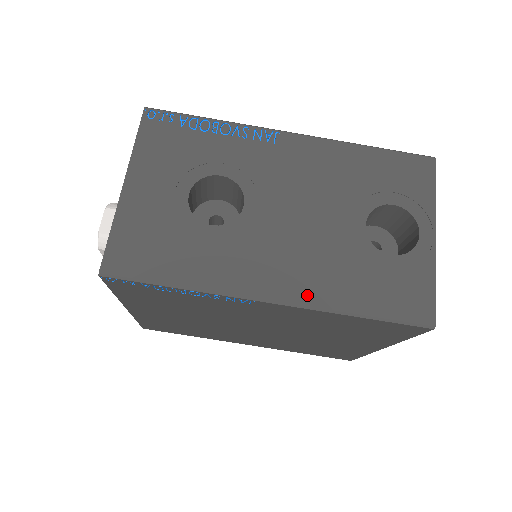
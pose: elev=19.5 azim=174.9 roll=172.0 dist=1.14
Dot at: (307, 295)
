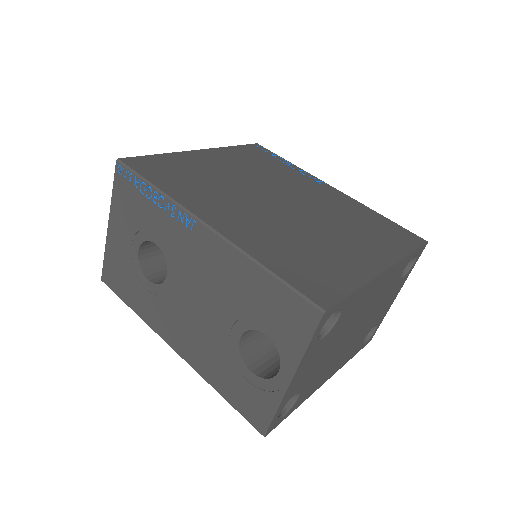
Dot at: (192, 360)
